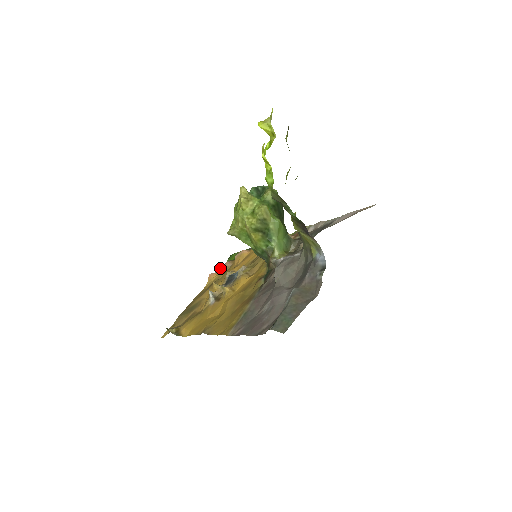
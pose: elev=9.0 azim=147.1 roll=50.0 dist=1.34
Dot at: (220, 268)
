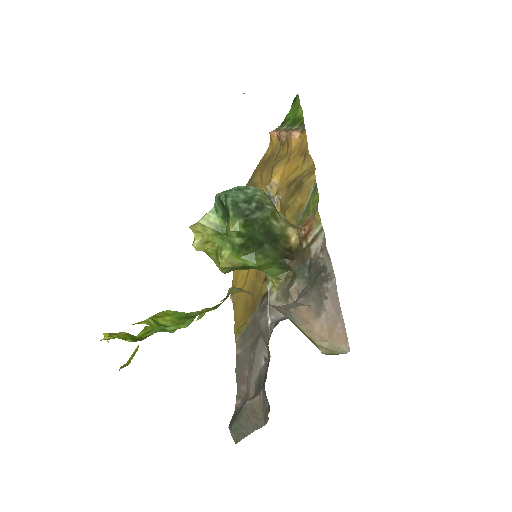
Dot at: occluded
